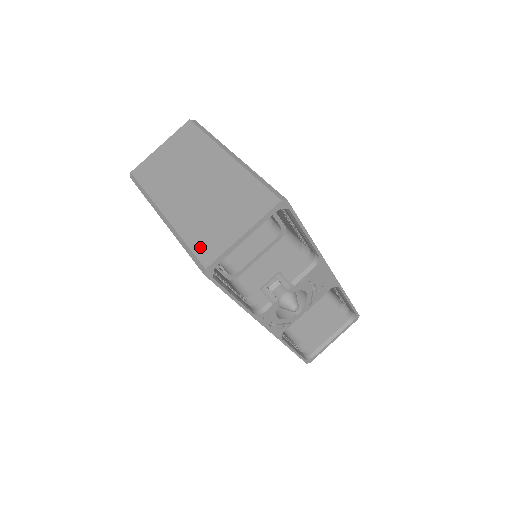
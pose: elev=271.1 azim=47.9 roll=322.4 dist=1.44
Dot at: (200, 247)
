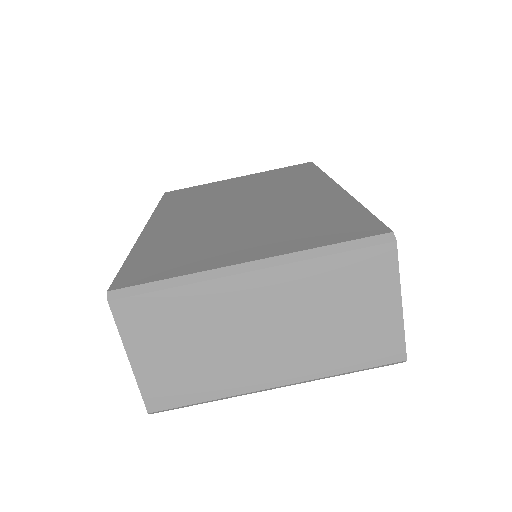
Dot at: (372, 358)
